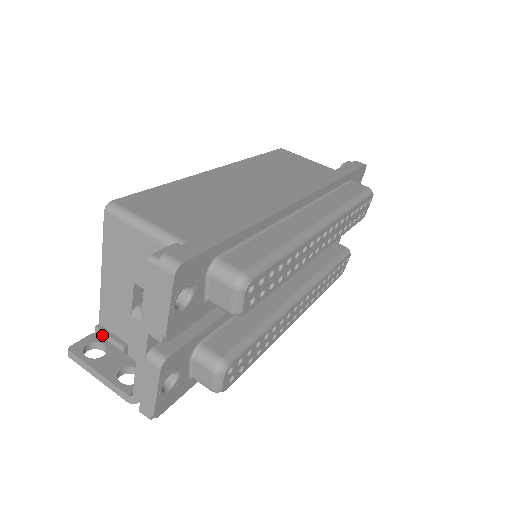
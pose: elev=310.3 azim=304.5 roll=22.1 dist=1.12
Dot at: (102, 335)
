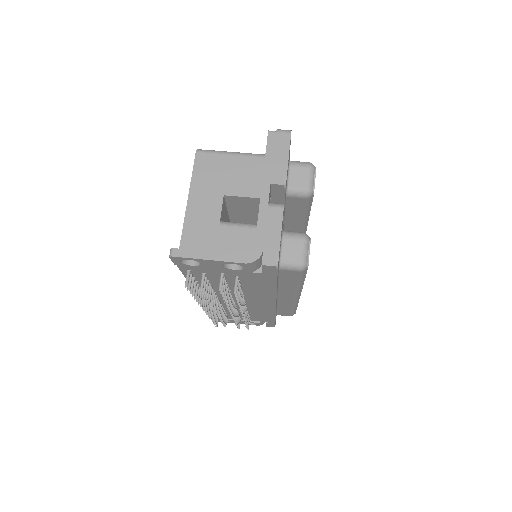
Dot at: occluded
